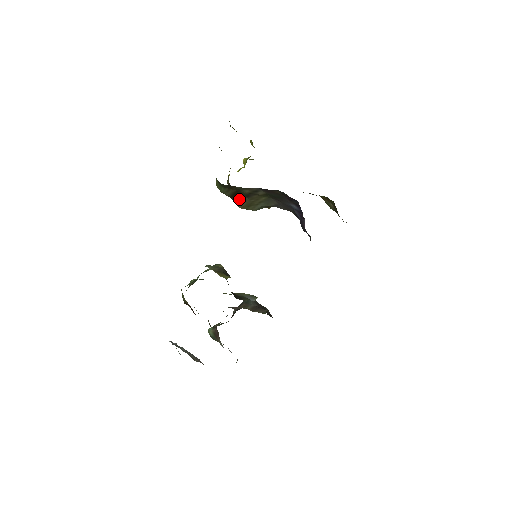
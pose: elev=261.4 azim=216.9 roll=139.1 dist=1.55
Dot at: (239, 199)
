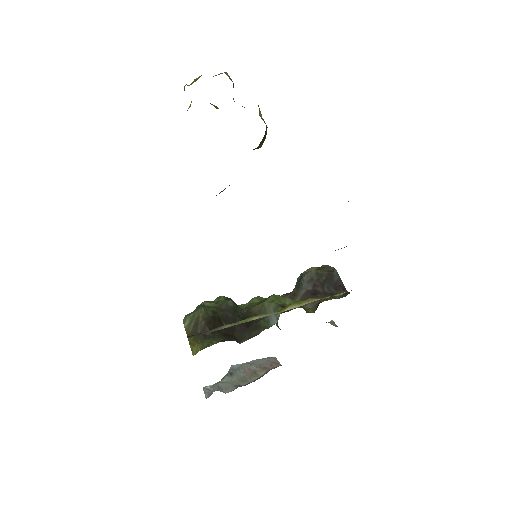
Dot at: occluded
